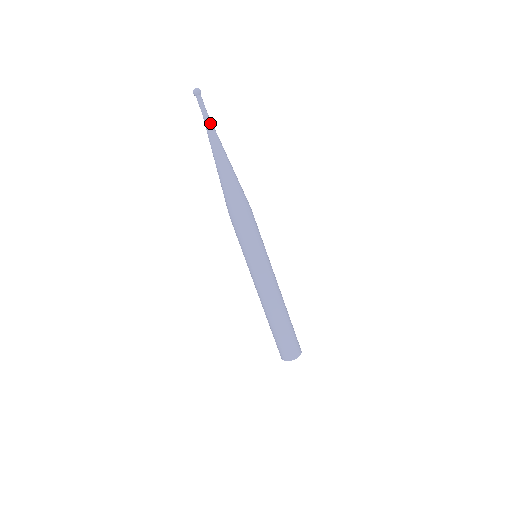
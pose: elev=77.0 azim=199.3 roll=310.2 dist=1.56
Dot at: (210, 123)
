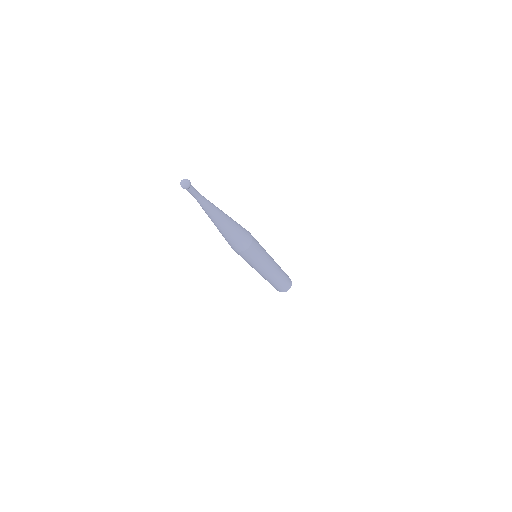
Dot at: (202, 205)
